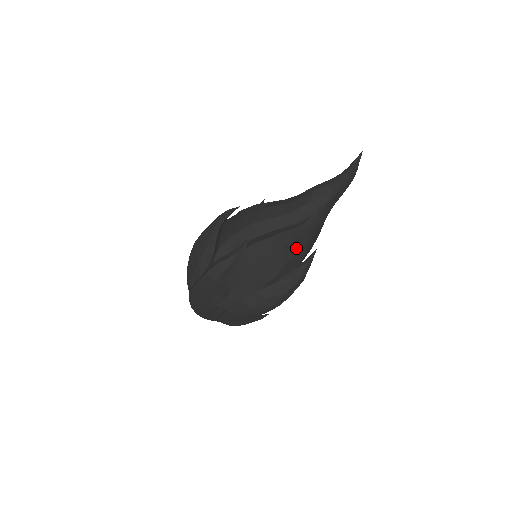
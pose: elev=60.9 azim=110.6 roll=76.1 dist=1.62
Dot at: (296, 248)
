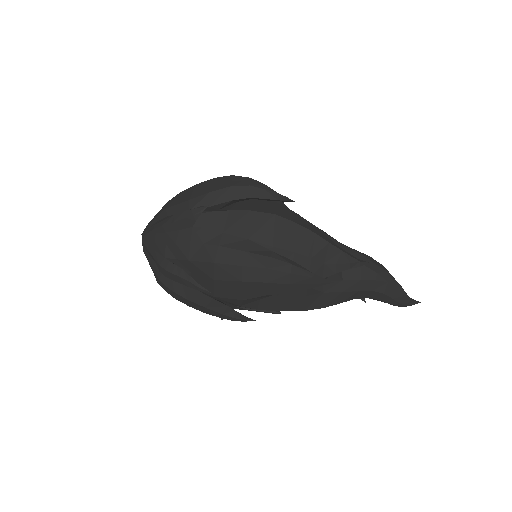
Dot at: (320, 255)
